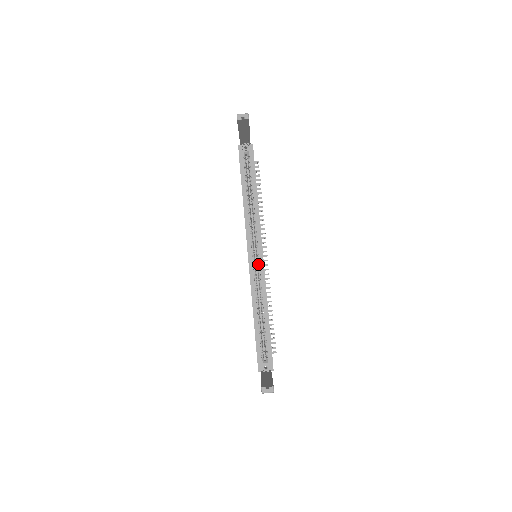
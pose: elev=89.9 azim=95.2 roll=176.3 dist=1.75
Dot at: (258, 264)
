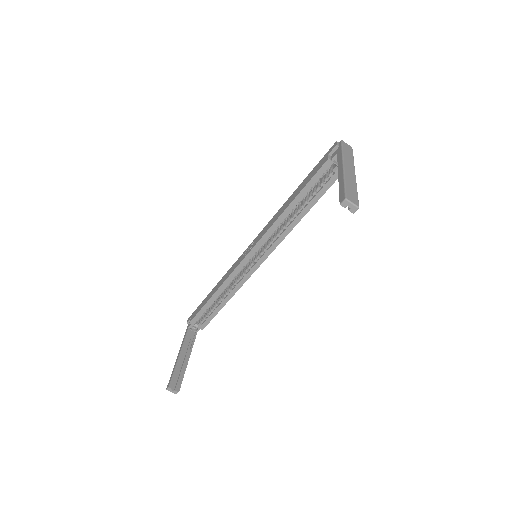
Dot at: (252, 265)
